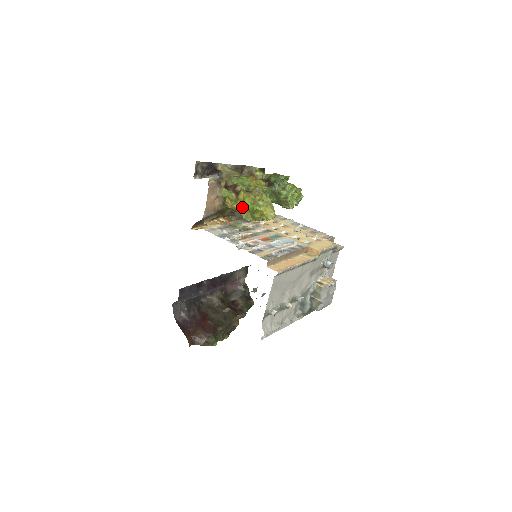
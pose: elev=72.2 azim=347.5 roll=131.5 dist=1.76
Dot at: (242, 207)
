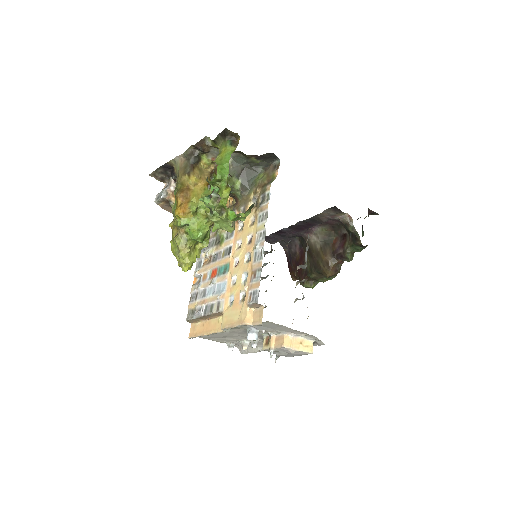
Dot at: occluded
